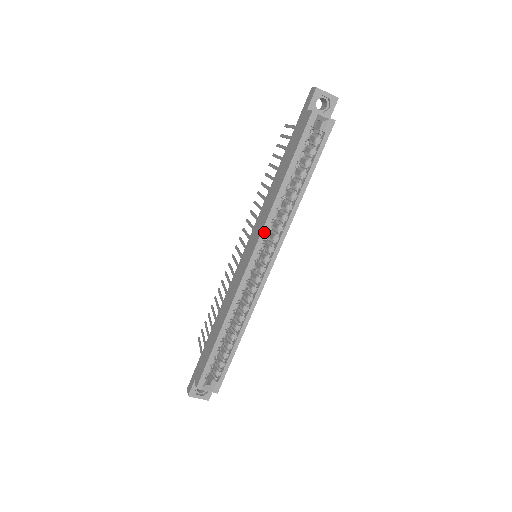
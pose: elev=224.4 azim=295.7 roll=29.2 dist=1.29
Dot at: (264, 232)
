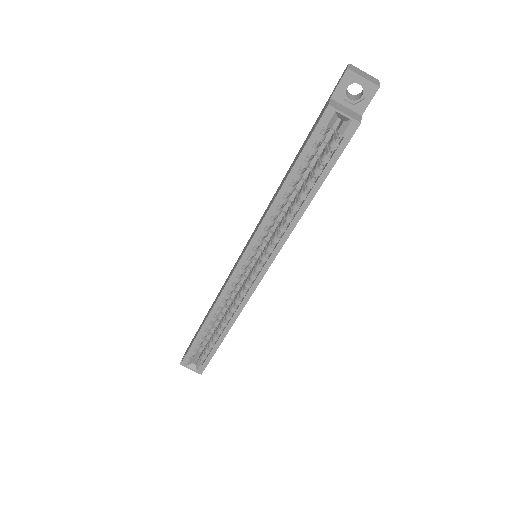
Dot at: (255, 240)
